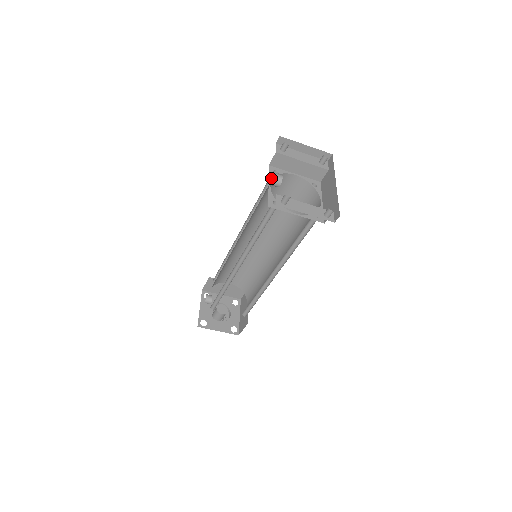
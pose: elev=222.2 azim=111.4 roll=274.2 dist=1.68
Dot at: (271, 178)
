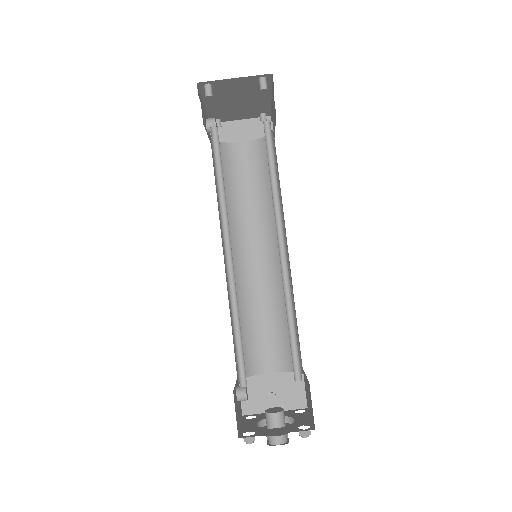
Dot at: occluded
